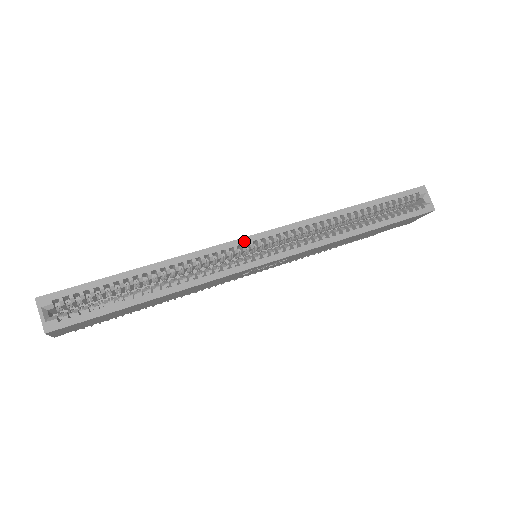
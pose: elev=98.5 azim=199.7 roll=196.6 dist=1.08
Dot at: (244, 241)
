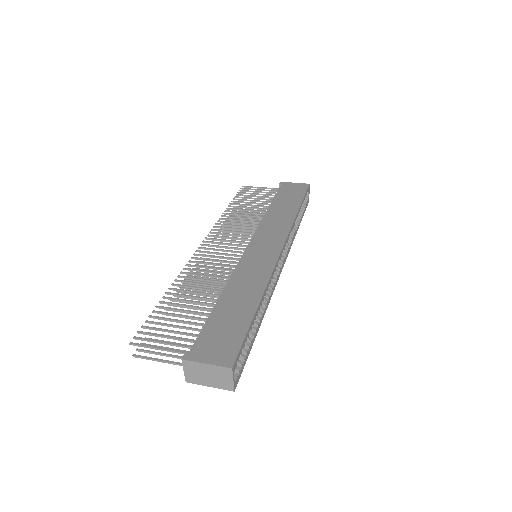
Dot at: (279, 259)
